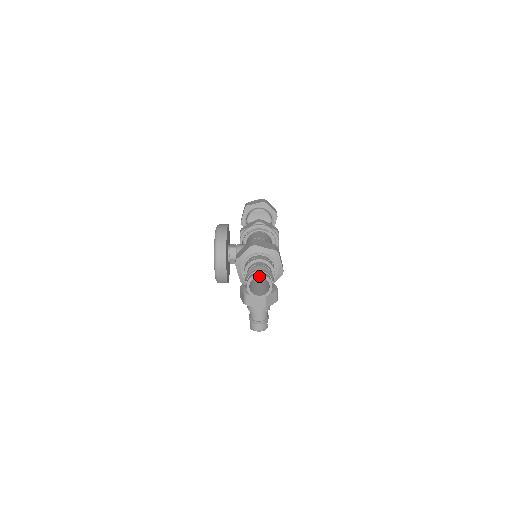
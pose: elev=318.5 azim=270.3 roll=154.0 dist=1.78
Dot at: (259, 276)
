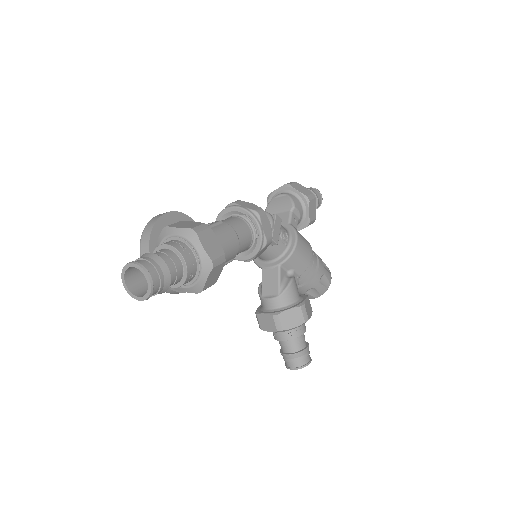
Dot at: (130, 265)
